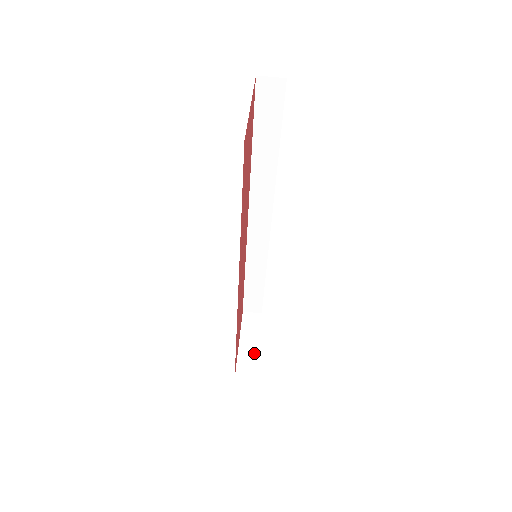
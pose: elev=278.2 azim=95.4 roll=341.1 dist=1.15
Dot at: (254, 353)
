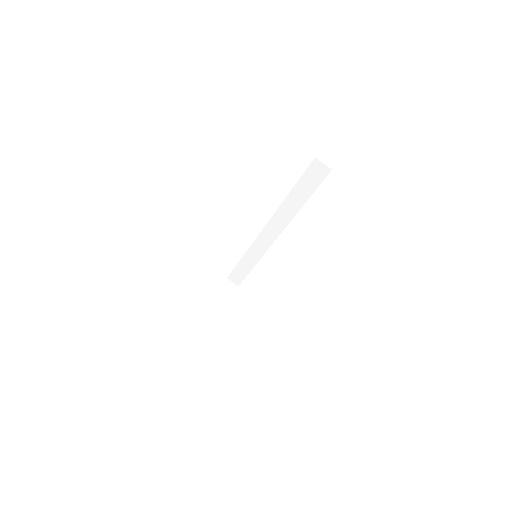
Dot at: (220, 310)
